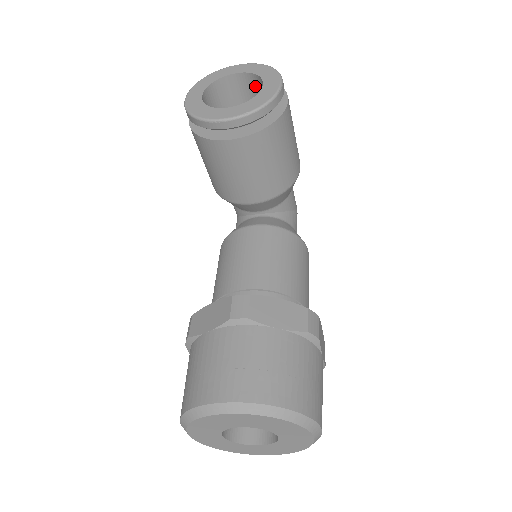
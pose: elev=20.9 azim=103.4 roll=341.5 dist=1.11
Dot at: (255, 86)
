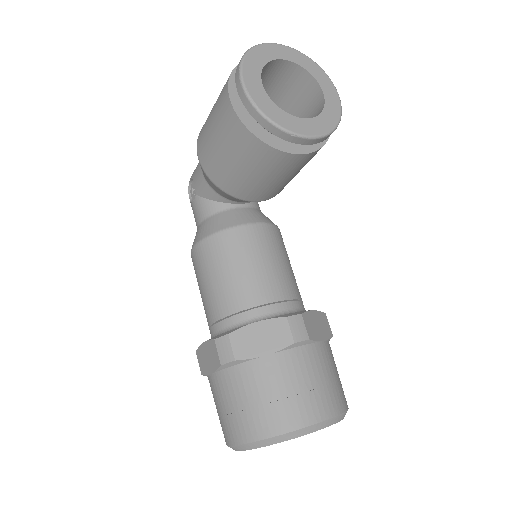
Dot at: (294, 78)
